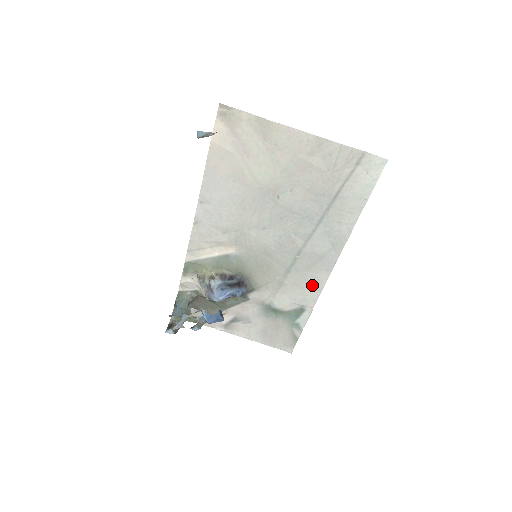
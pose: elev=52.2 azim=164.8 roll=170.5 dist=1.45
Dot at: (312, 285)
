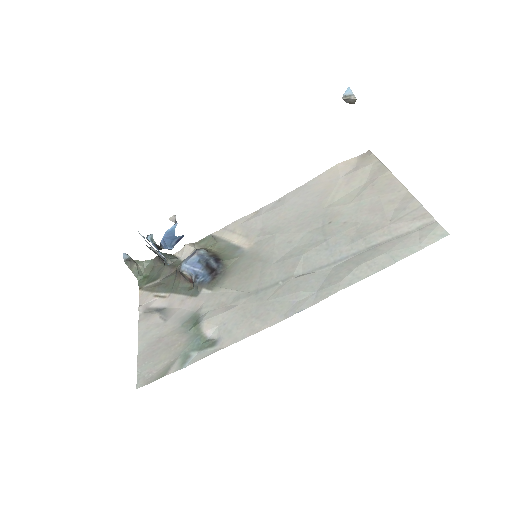
Dot at: (255, 321)
